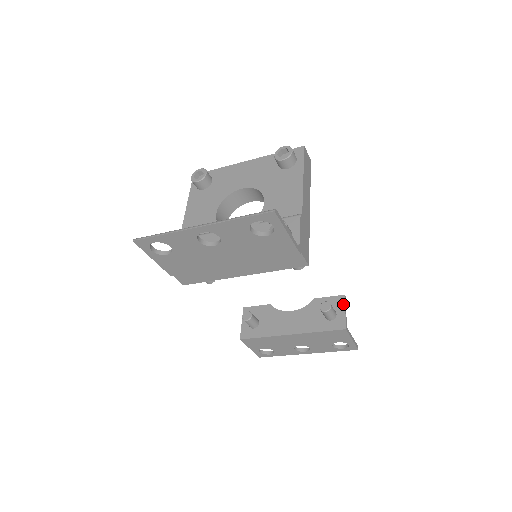
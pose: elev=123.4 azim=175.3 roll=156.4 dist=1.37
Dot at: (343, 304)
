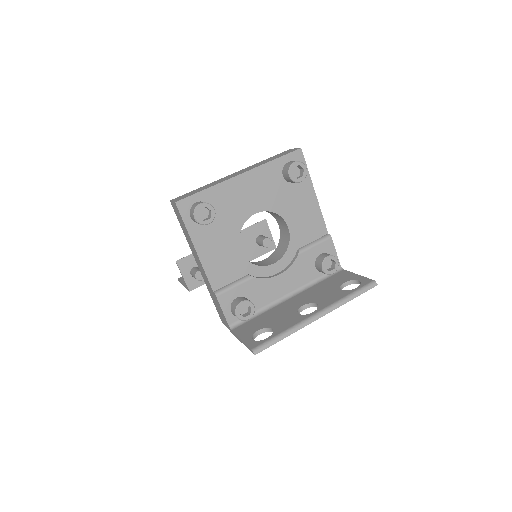
Dot at: (268, 228)
